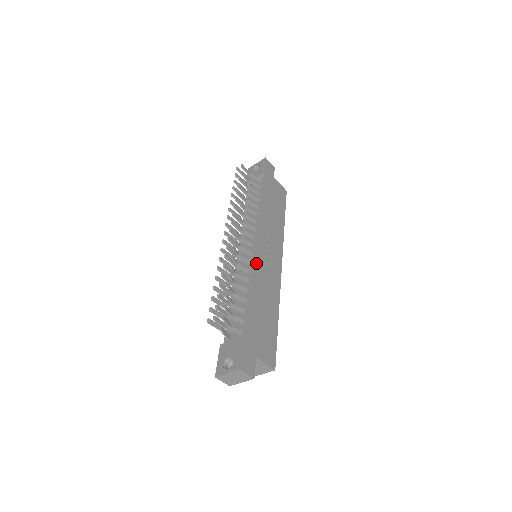
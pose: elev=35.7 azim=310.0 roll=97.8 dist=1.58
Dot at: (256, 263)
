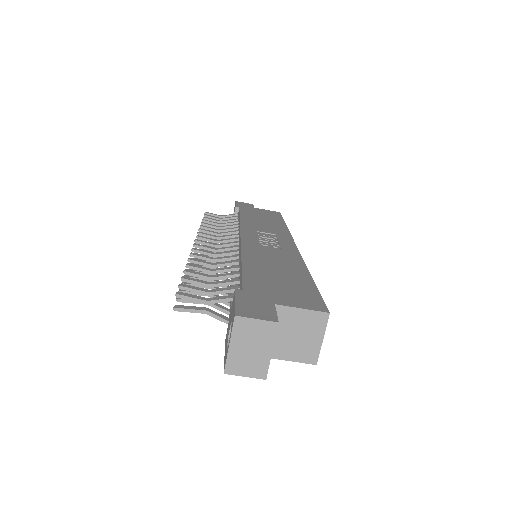
Dot at: (243, 244)
